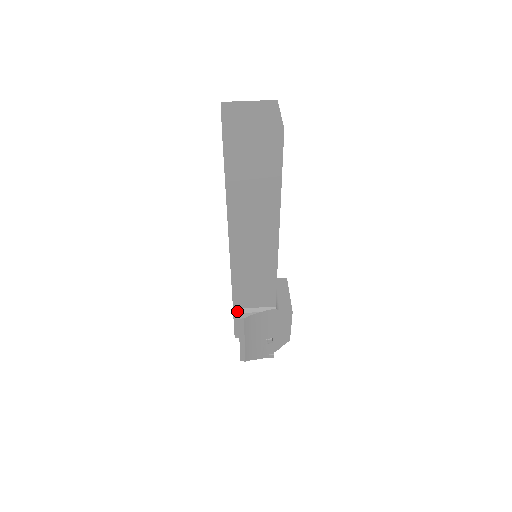
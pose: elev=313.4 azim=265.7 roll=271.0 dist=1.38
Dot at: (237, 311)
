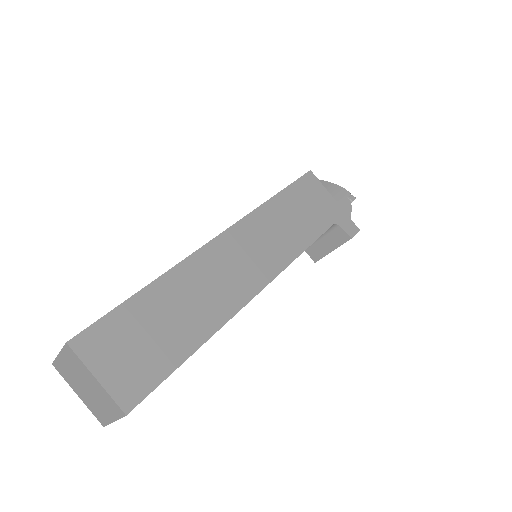
Dot at: occluded
